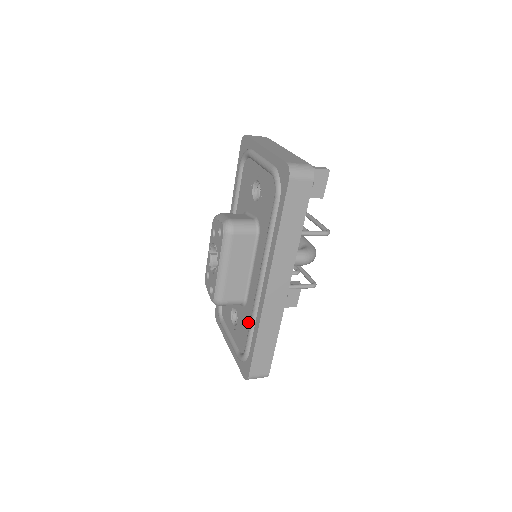
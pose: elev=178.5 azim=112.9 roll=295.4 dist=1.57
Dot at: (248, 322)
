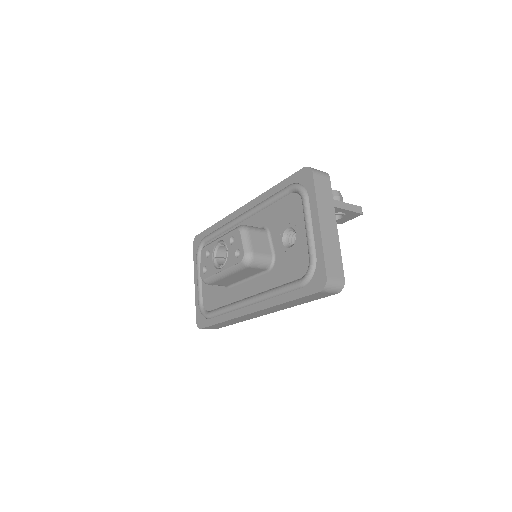
Dot at: (221, 301)
